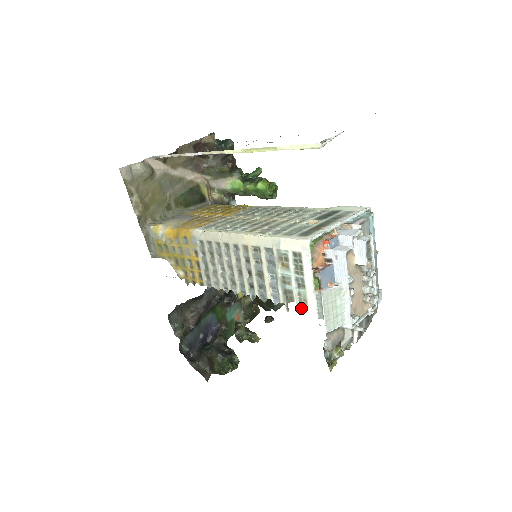
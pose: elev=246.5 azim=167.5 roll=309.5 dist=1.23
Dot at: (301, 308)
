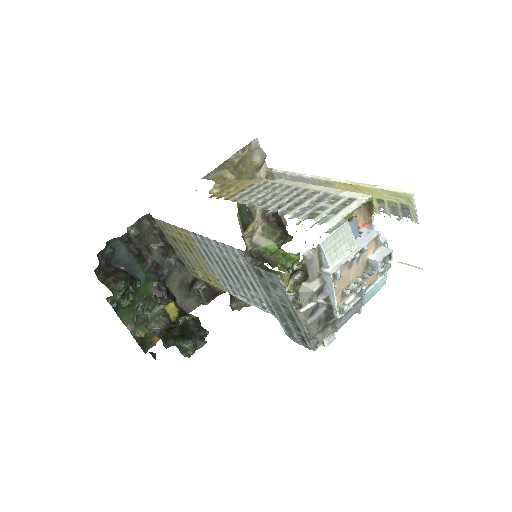
Dot at: occluded
